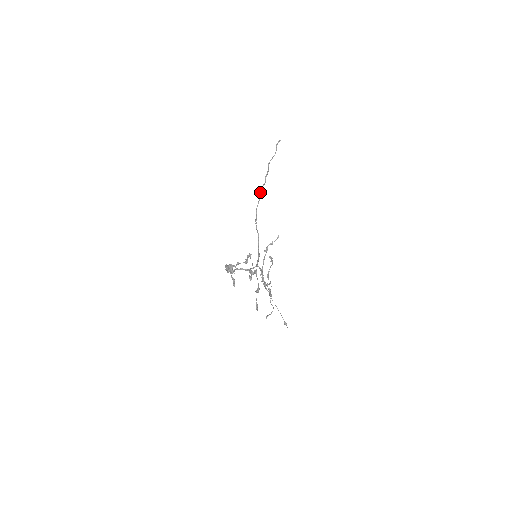
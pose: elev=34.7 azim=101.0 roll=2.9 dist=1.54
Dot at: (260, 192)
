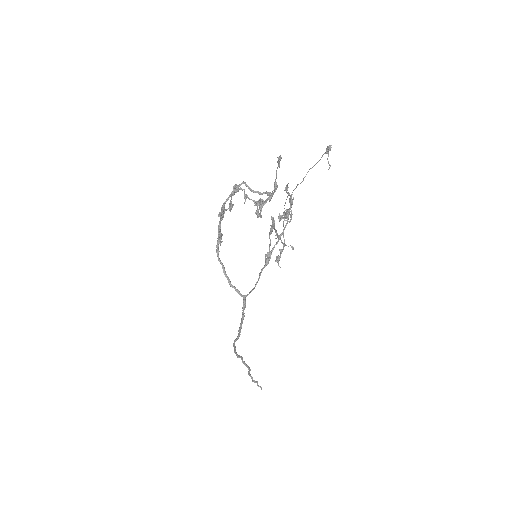
Dot at: occluded
